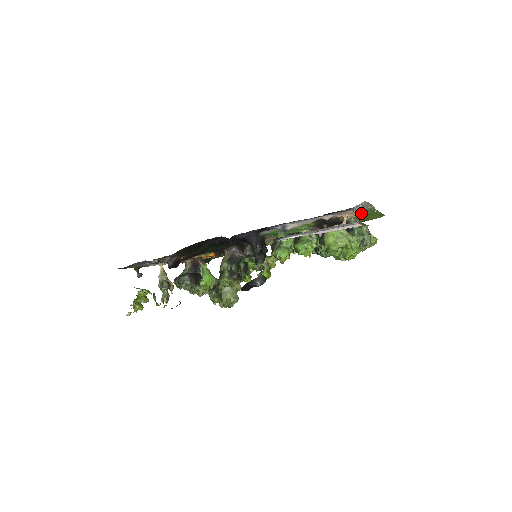
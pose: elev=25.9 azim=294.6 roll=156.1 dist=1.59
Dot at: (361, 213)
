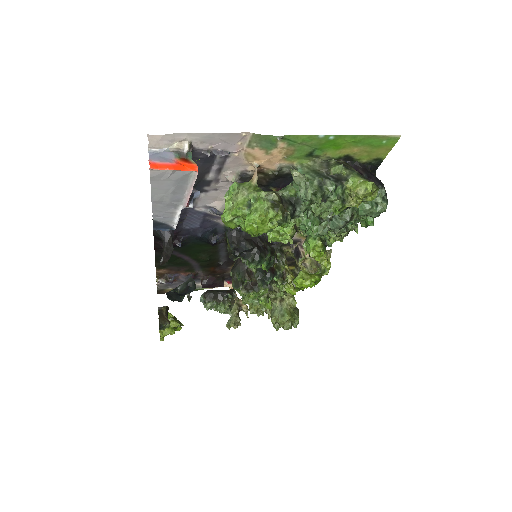
Dot at: (269, 151)
